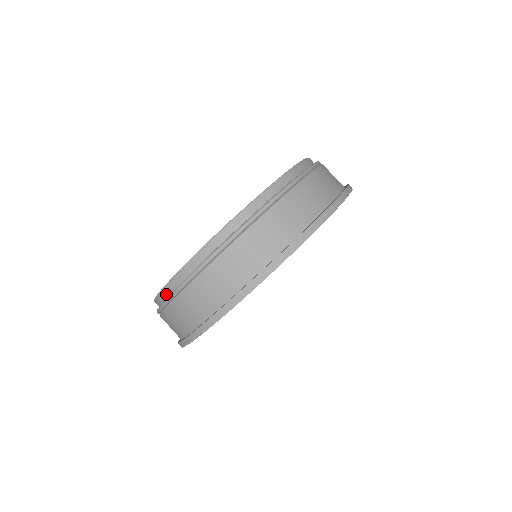
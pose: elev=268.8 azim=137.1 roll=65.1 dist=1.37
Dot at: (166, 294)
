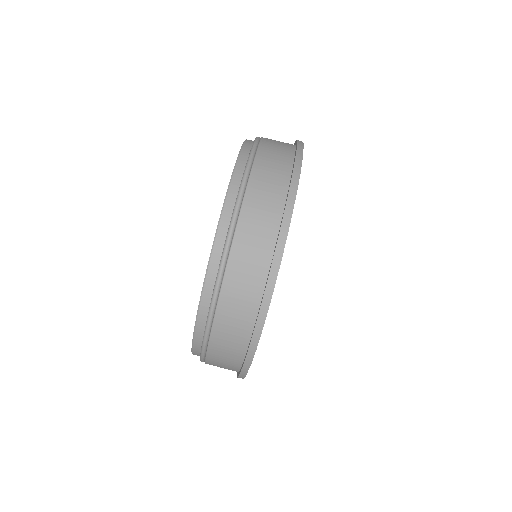
Dot at: (213, 273)
